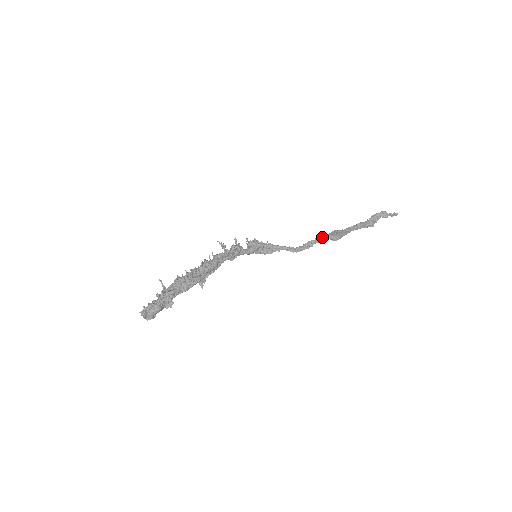
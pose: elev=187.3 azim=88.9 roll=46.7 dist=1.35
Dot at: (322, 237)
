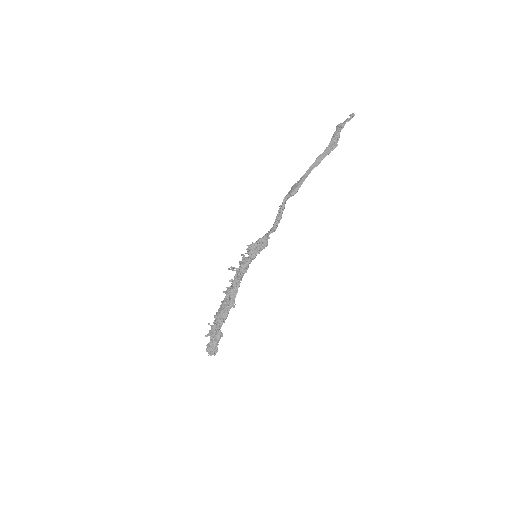
Dot at: (284, 201)
